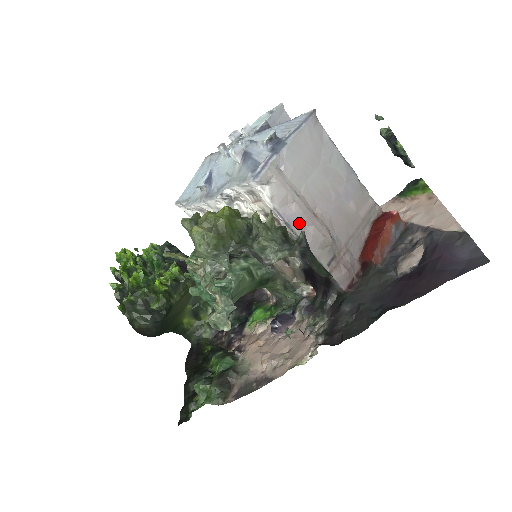
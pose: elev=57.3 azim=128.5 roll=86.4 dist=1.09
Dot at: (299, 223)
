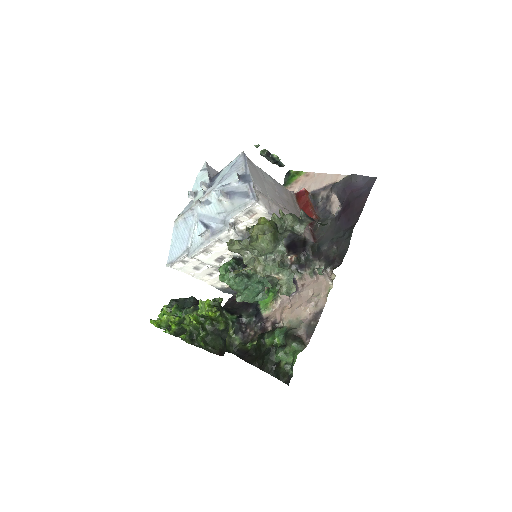
Dot at: occluded
